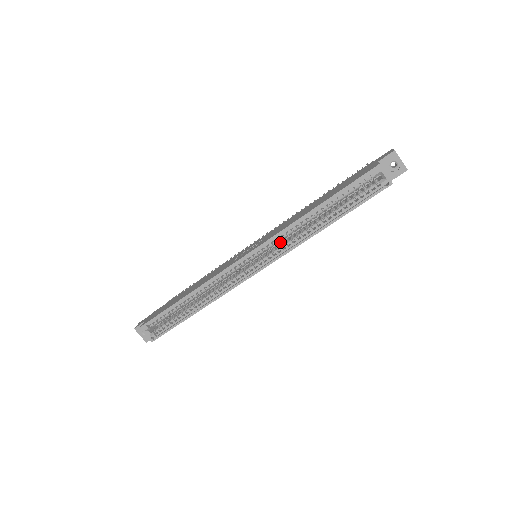
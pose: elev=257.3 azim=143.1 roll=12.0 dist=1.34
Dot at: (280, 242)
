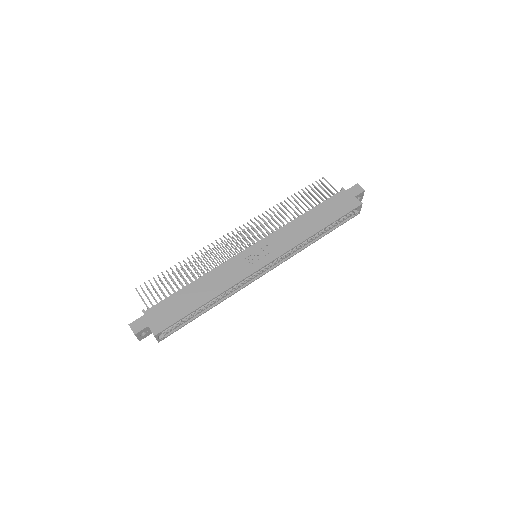
Dot at: occluded
